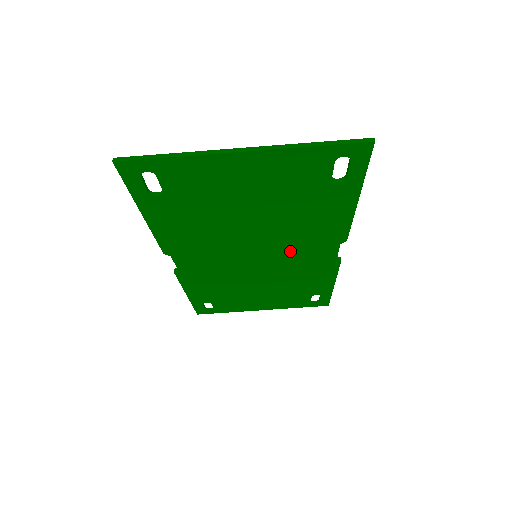
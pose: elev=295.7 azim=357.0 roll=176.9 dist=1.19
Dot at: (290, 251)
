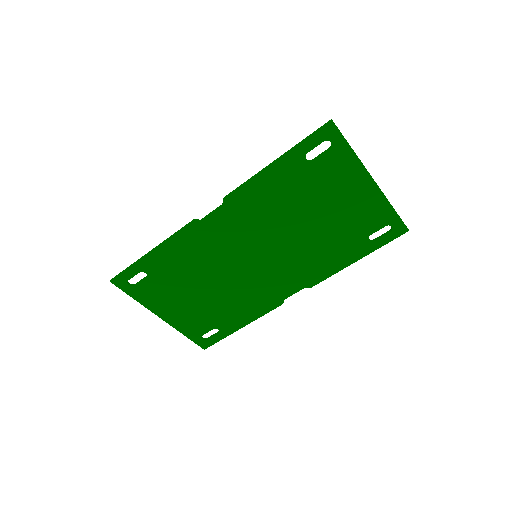
Dot at: (278, 269)
